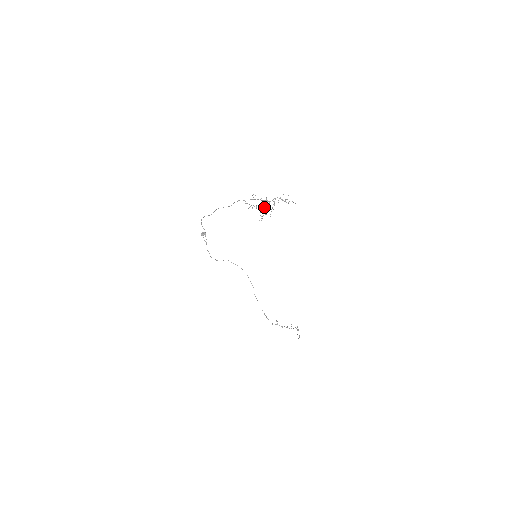
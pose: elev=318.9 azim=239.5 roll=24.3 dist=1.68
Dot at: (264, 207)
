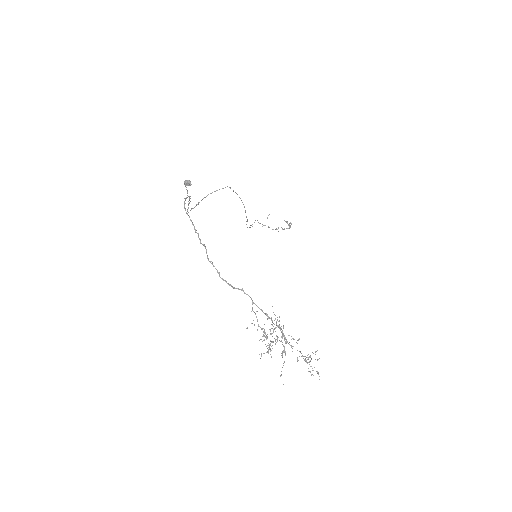
Dot at: occluded
